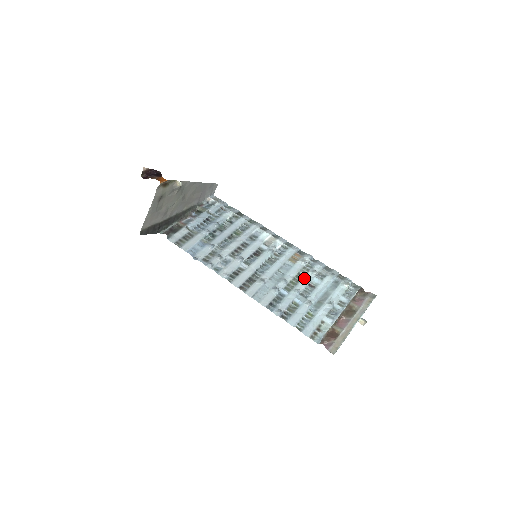
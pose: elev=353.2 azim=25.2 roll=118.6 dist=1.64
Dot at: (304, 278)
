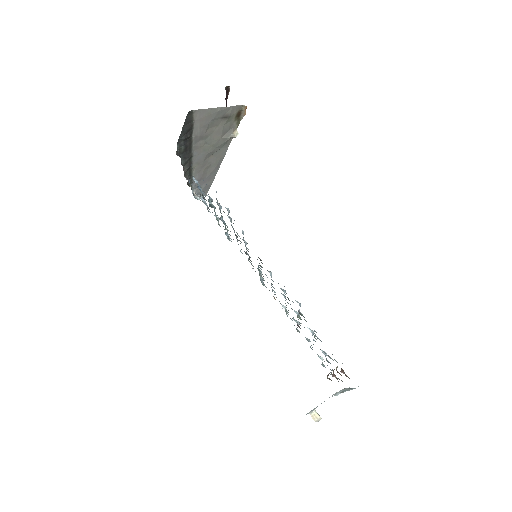
Dot at: occluded
